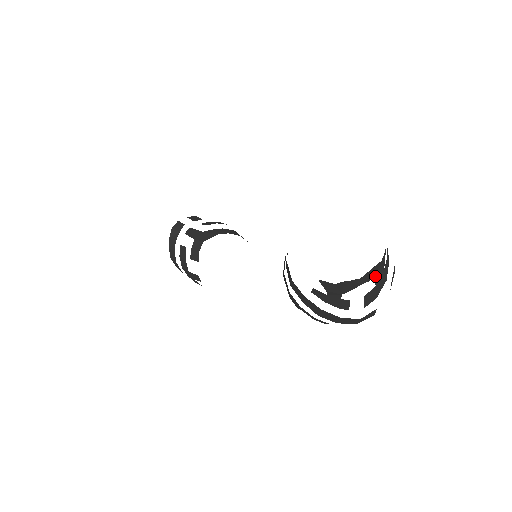
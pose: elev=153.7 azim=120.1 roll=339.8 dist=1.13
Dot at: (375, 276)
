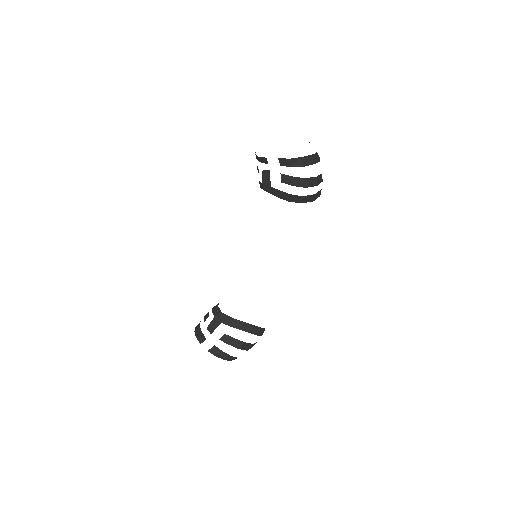
Dot at: occluded
